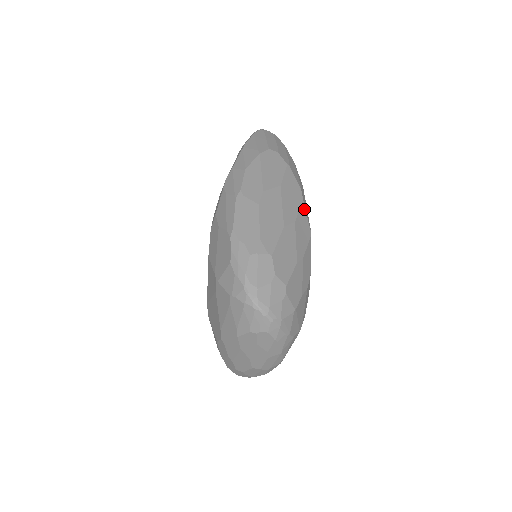
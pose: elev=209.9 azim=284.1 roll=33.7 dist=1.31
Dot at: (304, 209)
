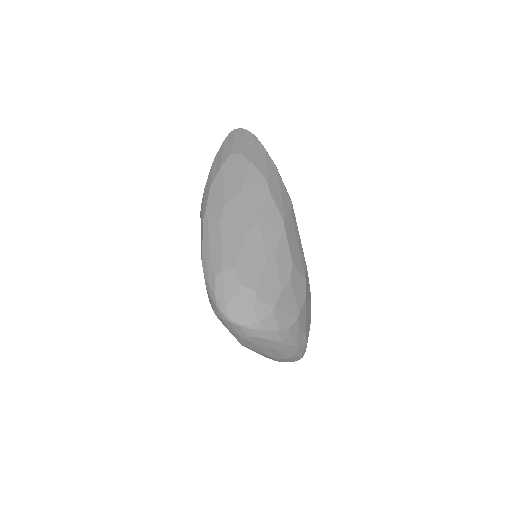
Dot at: (272, 201)
